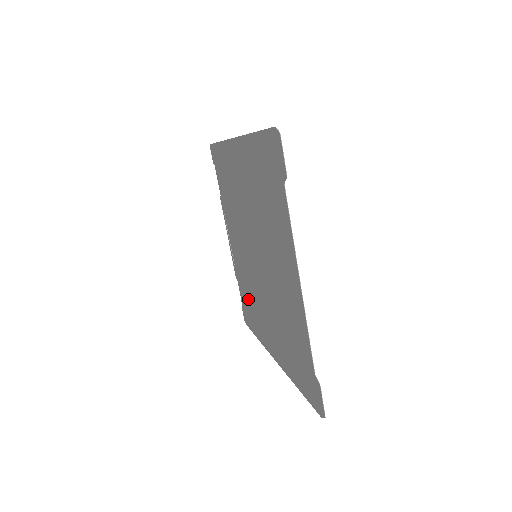
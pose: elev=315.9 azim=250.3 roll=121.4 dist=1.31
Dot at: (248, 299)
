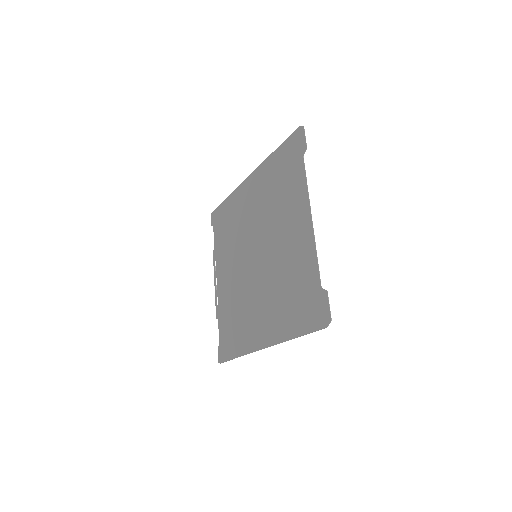
Dot at: (232, 322)
